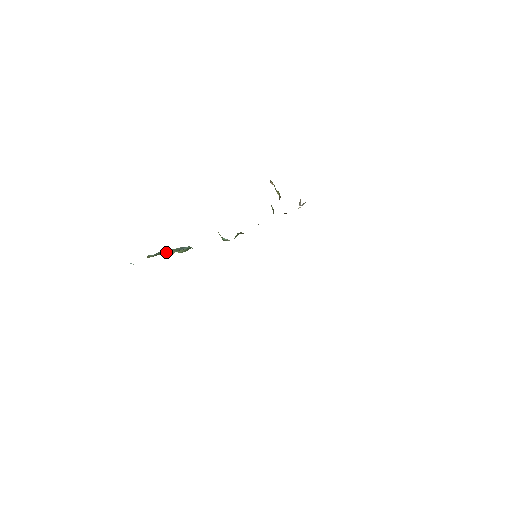
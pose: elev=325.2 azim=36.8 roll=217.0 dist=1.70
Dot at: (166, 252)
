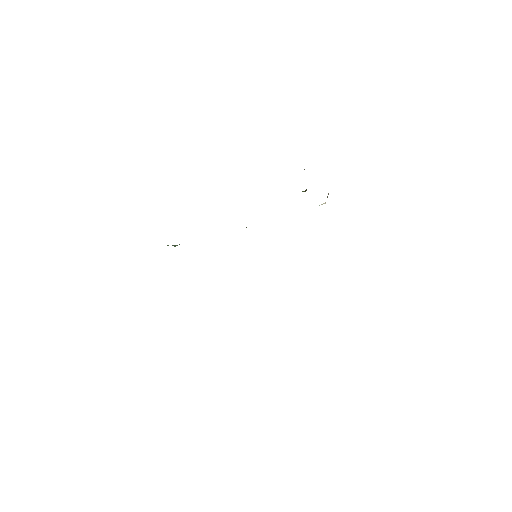
Dot at: occluded
